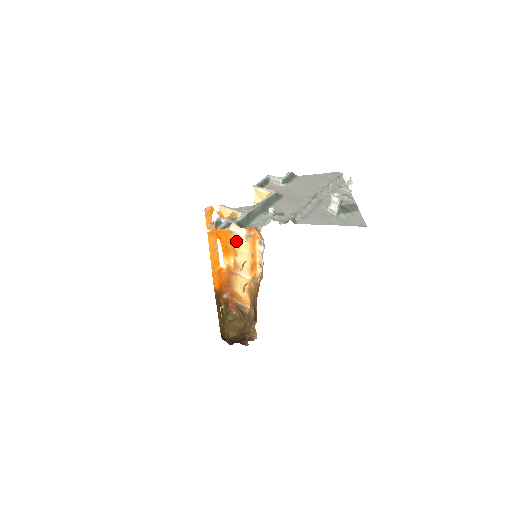
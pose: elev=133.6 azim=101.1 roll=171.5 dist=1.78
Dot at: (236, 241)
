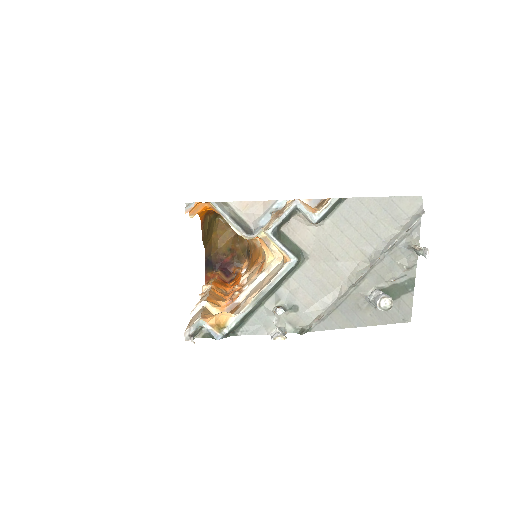
Dot at: occluded
